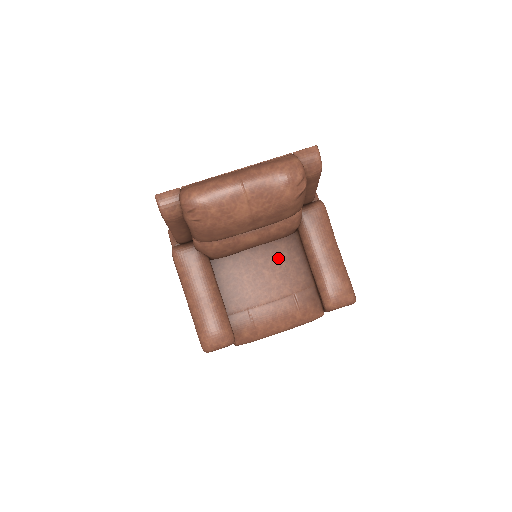
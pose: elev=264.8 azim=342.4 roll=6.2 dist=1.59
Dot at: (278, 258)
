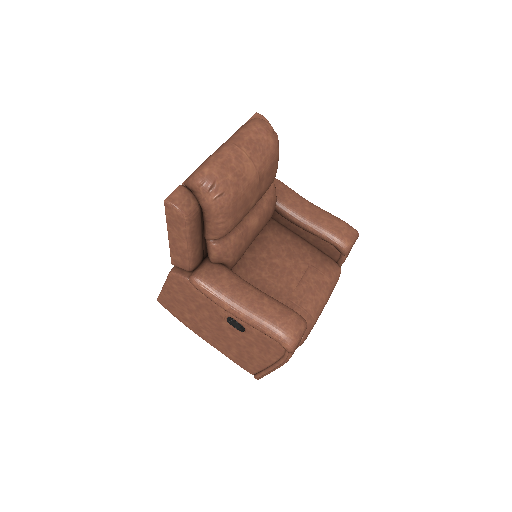
Dot at: (275, 245)
